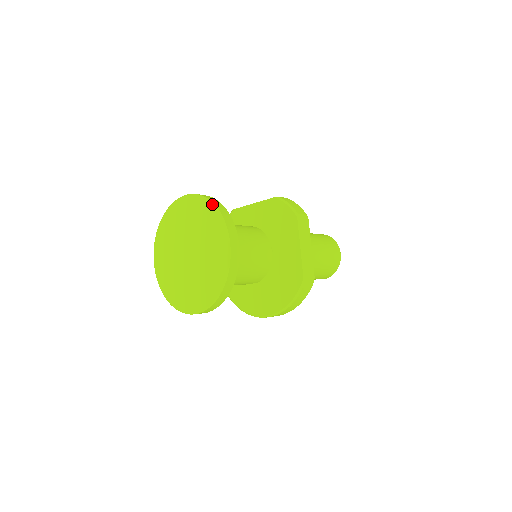
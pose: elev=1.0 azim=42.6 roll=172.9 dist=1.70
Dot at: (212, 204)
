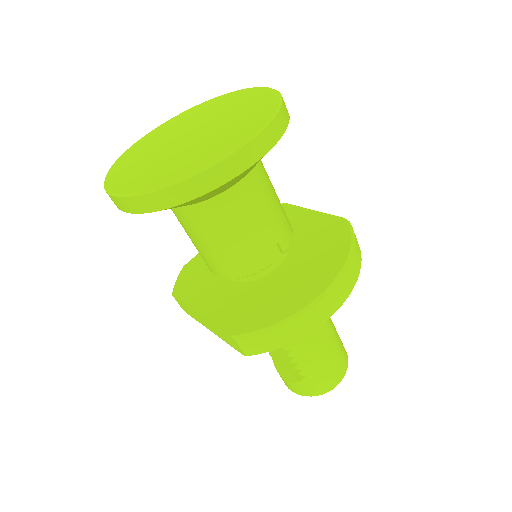
Dot at: (205, 101)
